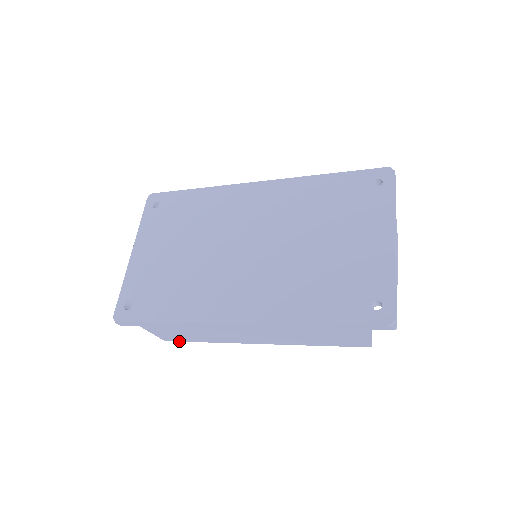
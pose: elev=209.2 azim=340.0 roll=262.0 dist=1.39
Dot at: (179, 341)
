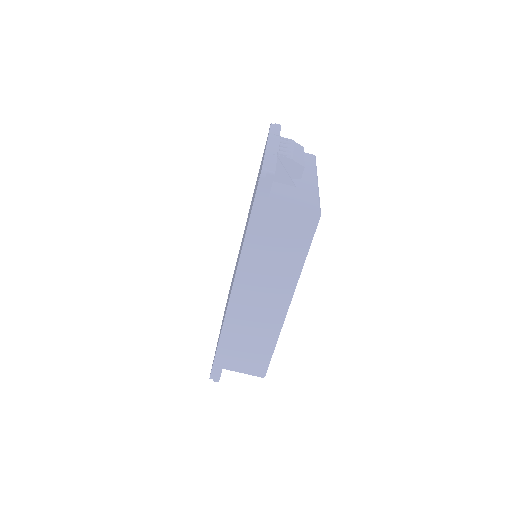
Dot at: occluded
